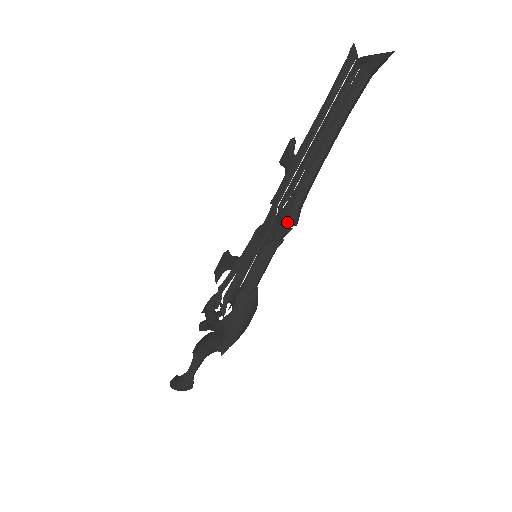
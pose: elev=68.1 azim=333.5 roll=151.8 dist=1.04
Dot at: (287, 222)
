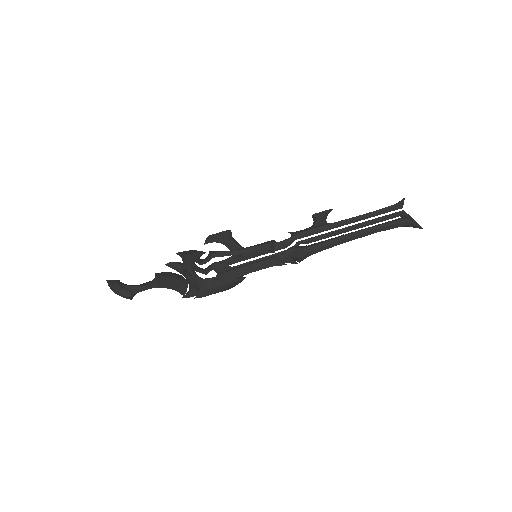
Dot at: (299, 258)
